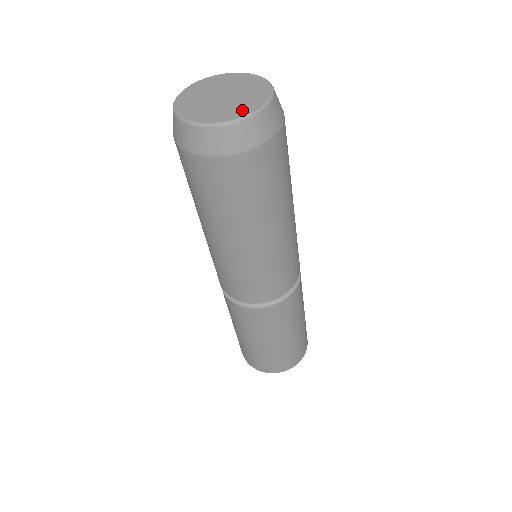
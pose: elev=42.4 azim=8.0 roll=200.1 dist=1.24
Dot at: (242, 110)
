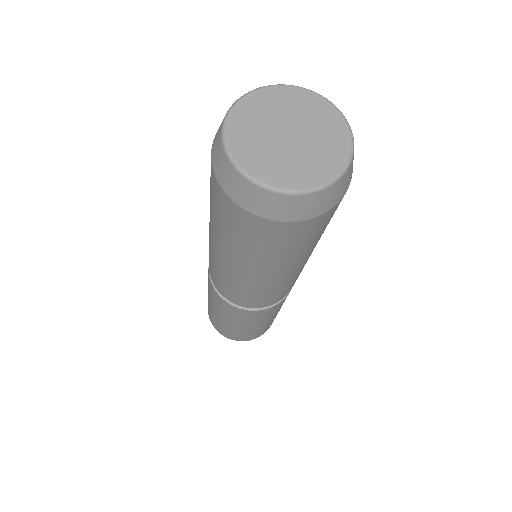
Dot at: (309, 176)
